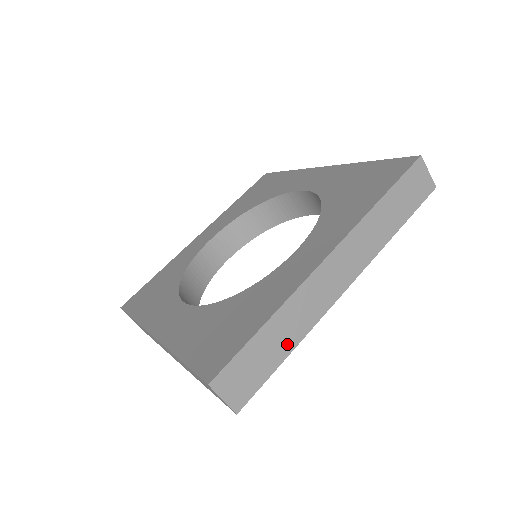
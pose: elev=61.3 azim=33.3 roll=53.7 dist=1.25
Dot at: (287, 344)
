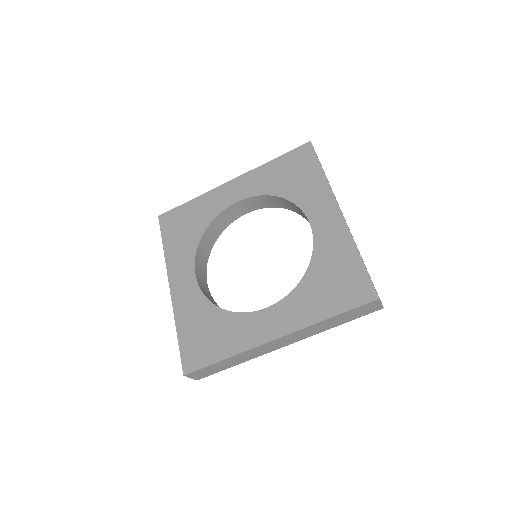
Dot at: (235, 363)
